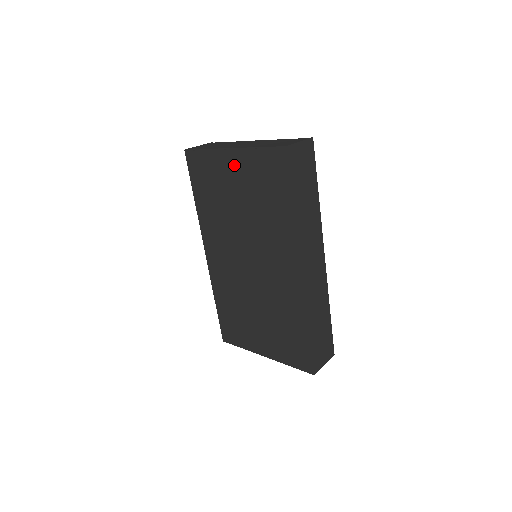
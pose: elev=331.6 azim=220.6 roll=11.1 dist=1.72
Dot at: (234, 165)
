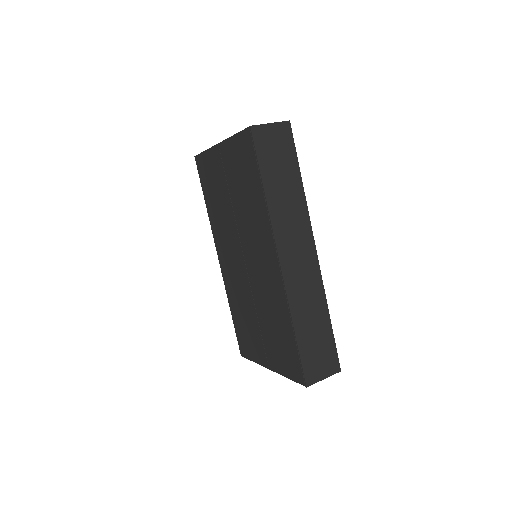
Dot at: (223, 159)
